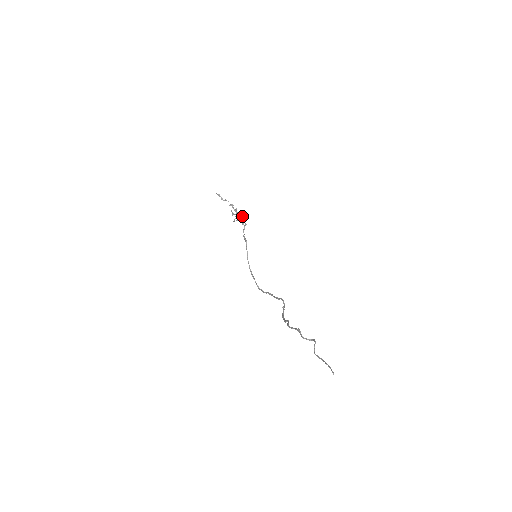
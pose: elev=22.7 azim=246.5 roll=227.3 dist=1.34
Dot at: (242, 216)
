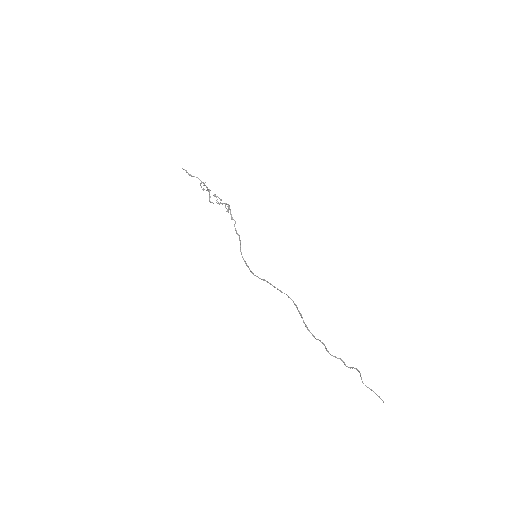
Dot at: (230, 210)
